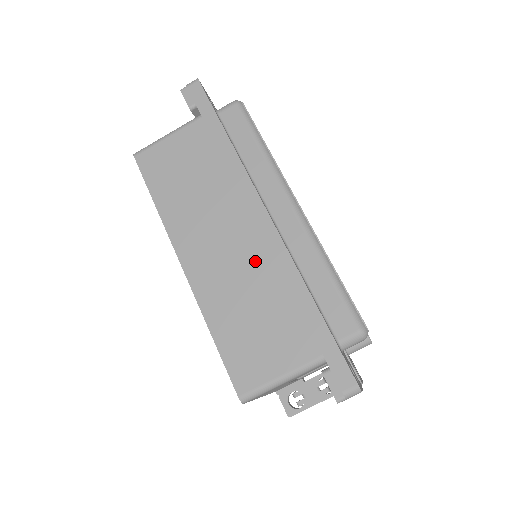
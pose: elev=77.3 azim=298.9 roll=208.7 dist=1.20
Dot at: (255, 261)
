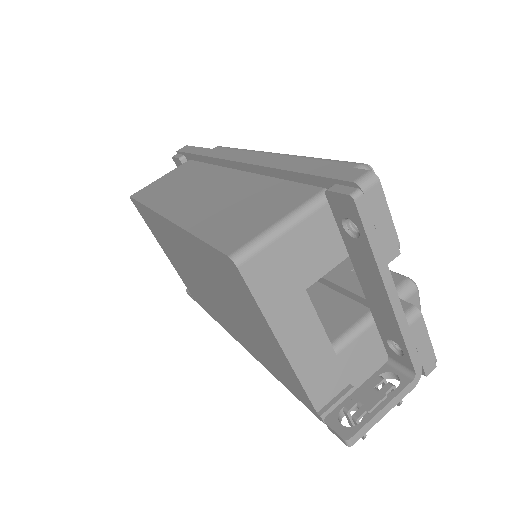
Dot at: (239, 183)
